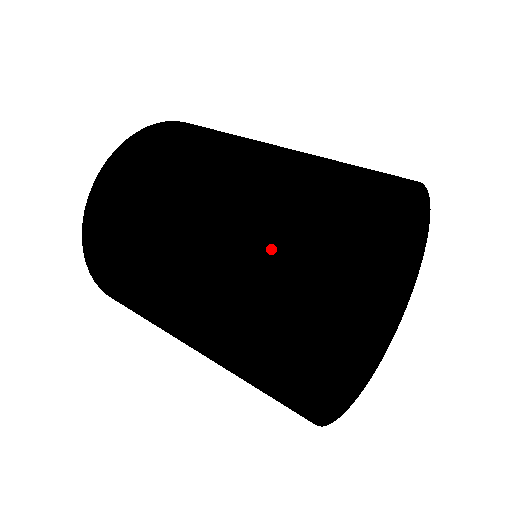
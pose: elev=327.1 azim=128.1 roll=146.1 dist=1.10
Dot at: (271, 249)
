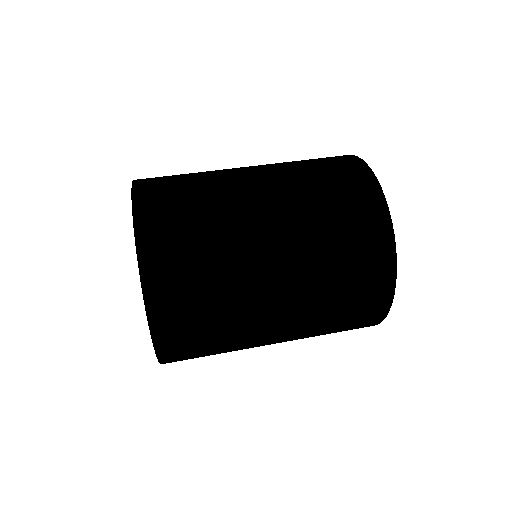
Dot at: (343, 237)
